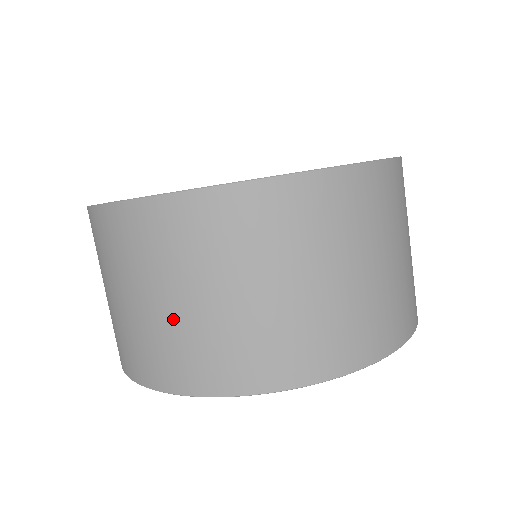
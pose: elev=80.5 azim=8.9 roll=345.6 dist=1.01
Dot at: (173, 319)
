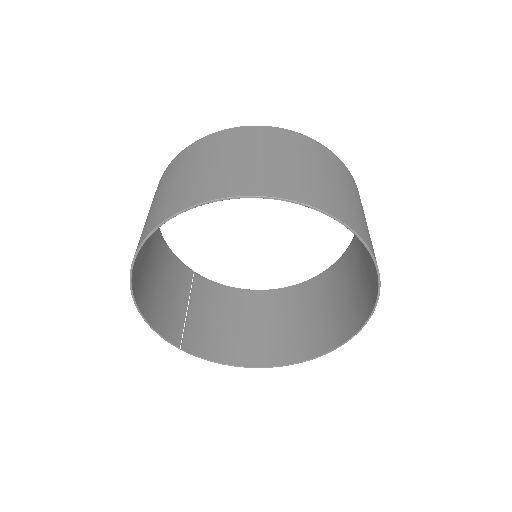
Dot at: occluded
